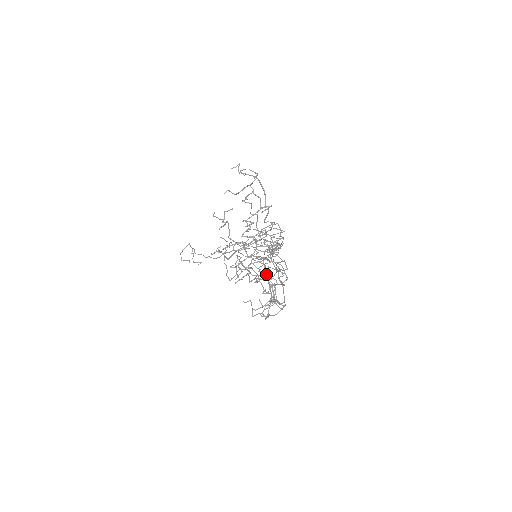
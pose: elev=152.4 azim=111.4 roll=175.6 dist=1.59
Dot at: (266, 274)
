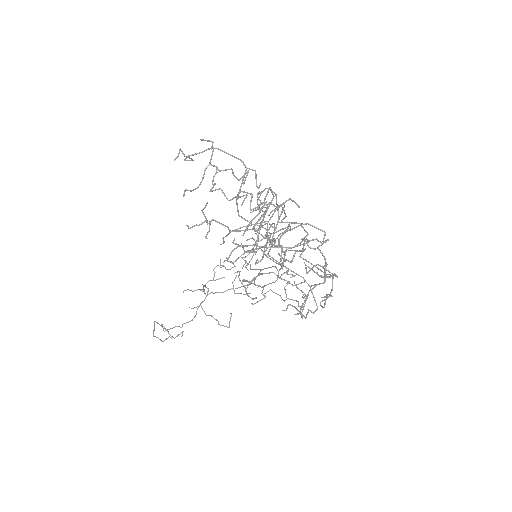
Dot at: occluded
